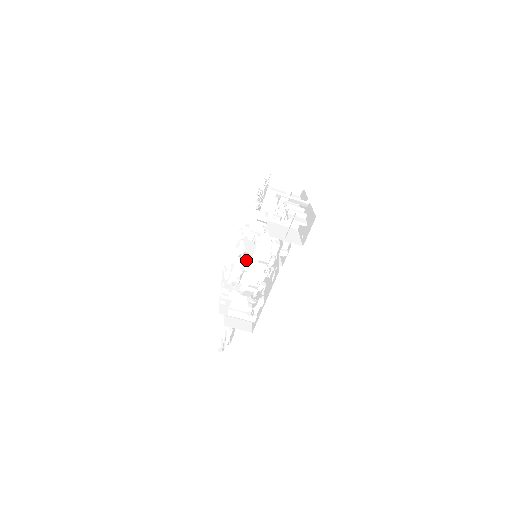
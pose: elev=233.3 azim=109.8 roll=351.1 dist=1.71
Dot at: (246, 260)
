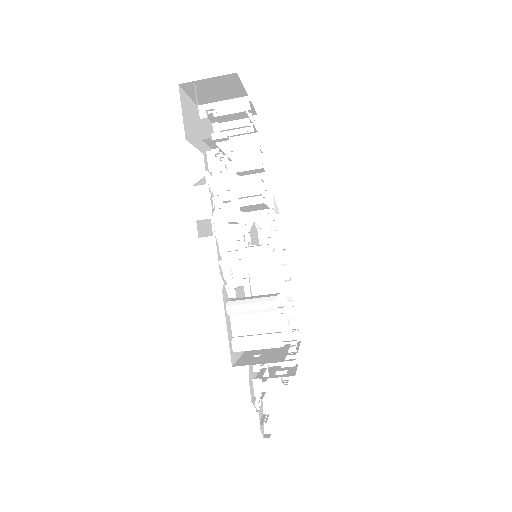
Dot at: (260, 283)
